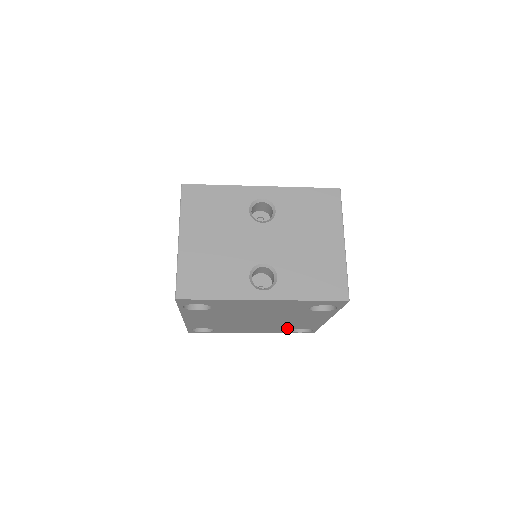
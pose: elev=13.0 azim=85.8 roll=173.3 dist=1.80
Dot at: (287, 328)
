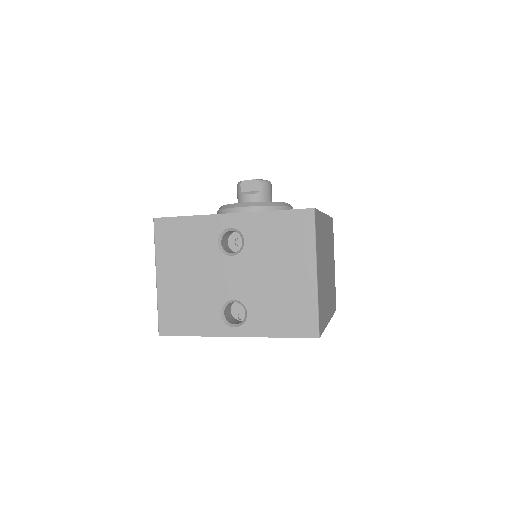
Dot at: occluded
